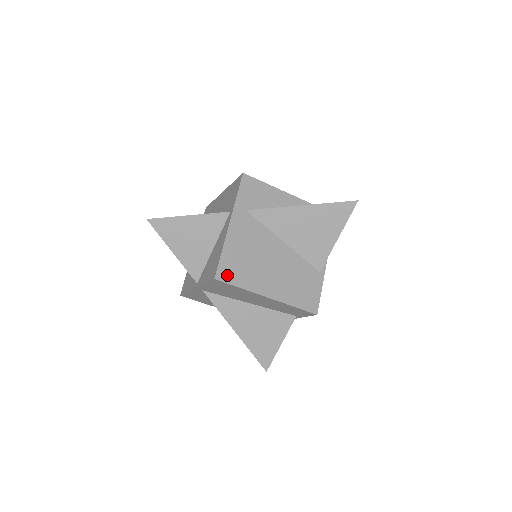
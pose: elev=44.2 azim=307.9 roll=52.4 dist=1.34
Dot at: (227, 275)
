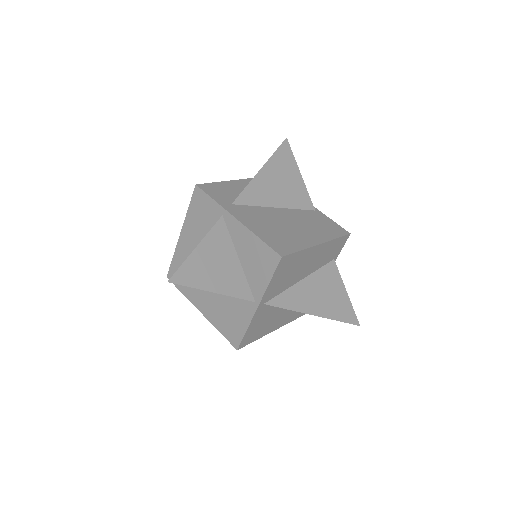
Dot at: (283, 249)
